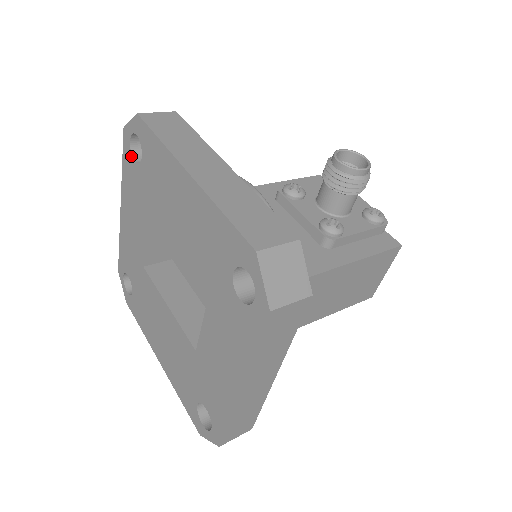
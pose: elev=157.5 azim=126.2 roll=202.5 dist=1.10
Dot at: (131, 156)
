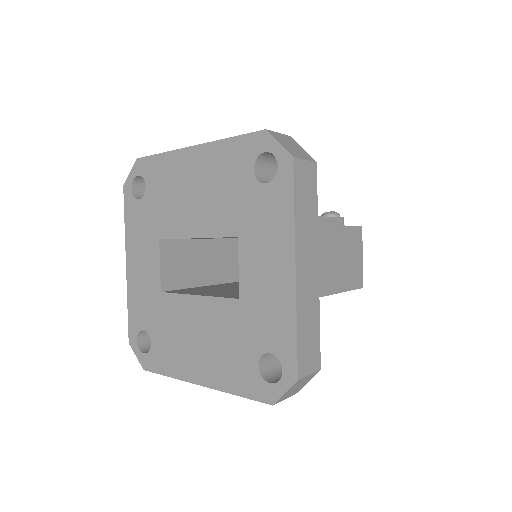
Dot at: (134, 199)
